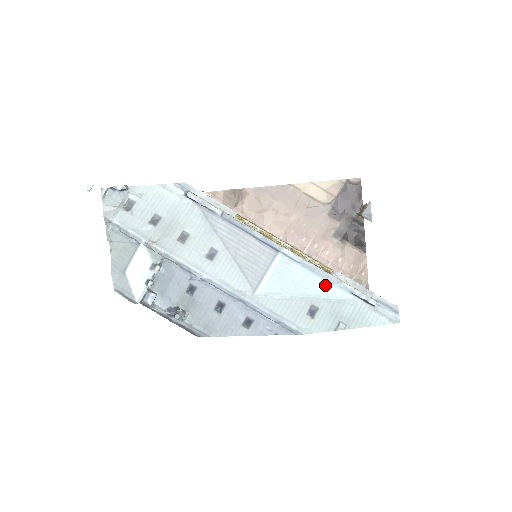
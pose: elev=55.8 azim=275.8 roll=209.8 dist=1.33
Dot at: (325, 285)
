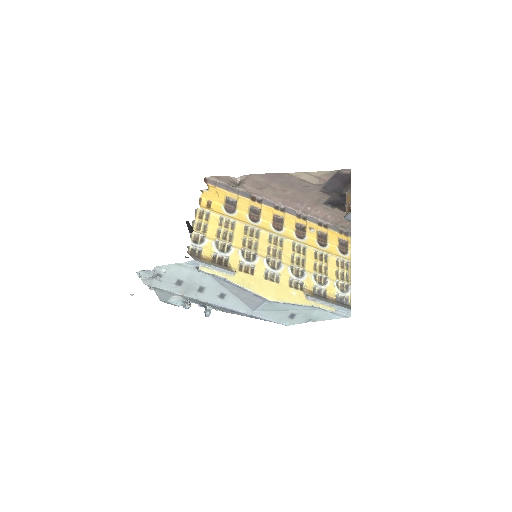
Dot at: (300, 307)
